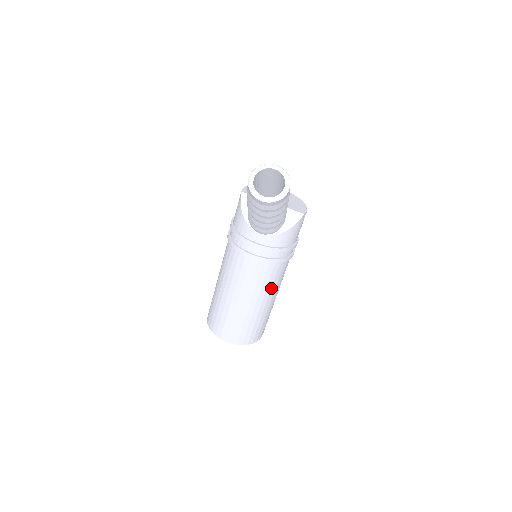
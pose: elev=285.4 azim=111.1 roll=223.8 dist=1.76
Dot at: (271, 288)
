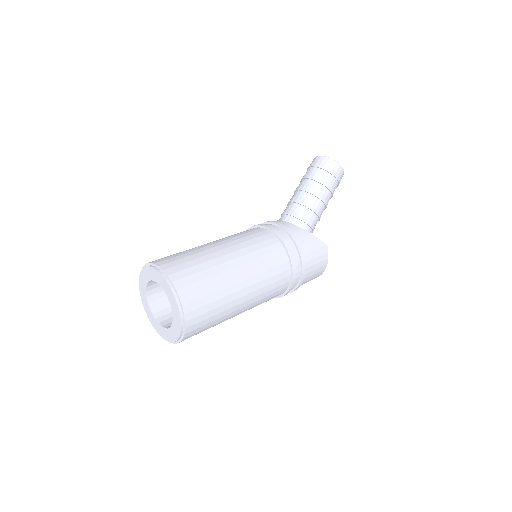
Dot at: (255, 259)
